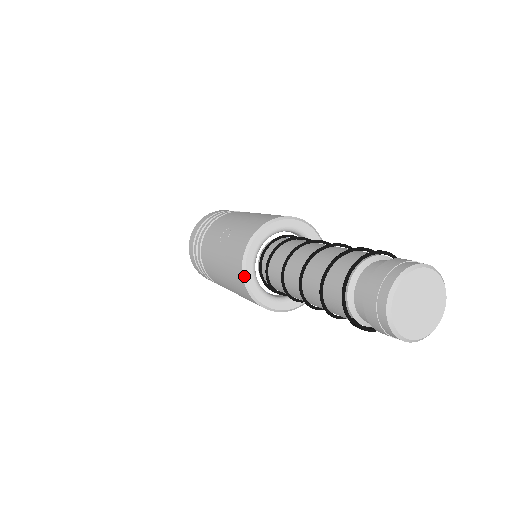
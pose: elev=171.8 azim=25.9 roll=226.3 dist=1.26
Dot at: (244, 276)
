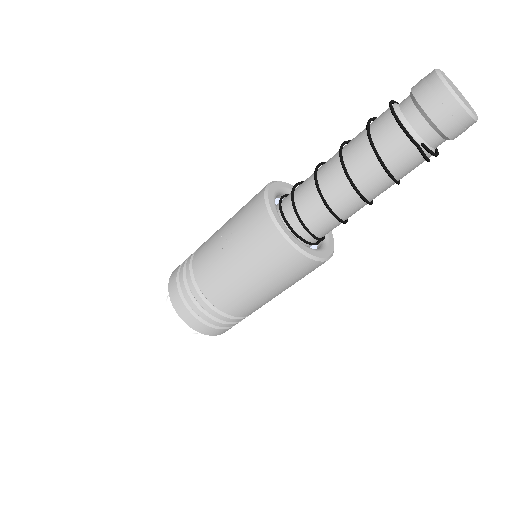
Dot at: (283, 233)
